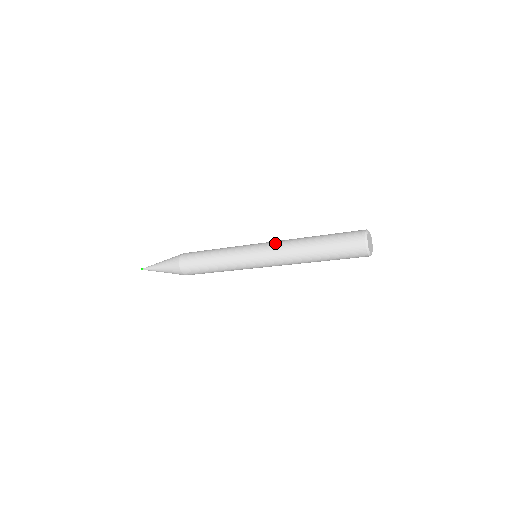
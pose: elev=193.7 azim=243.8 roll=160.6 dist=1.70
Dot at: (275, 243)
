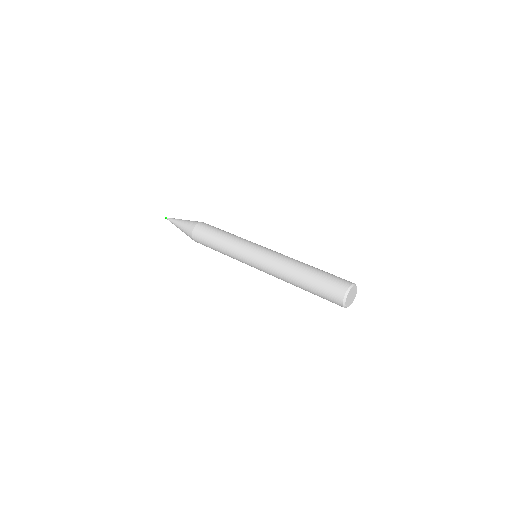
Dot at: (270, 259)
